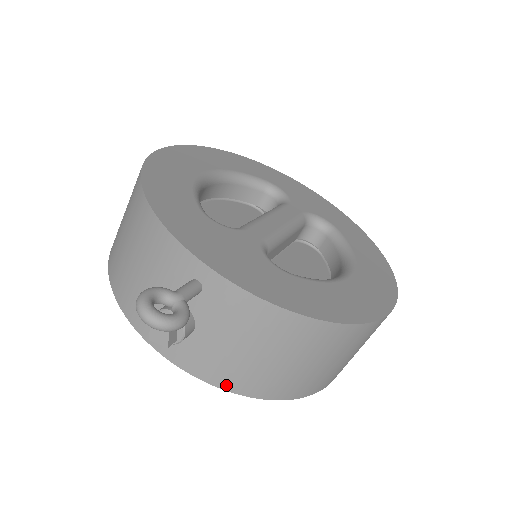
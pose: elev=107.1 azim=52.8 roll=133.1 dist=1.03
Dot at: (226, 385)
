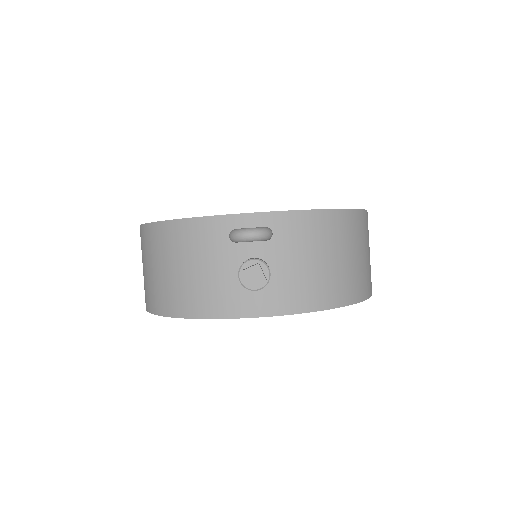
Dot at: (317, 305)
